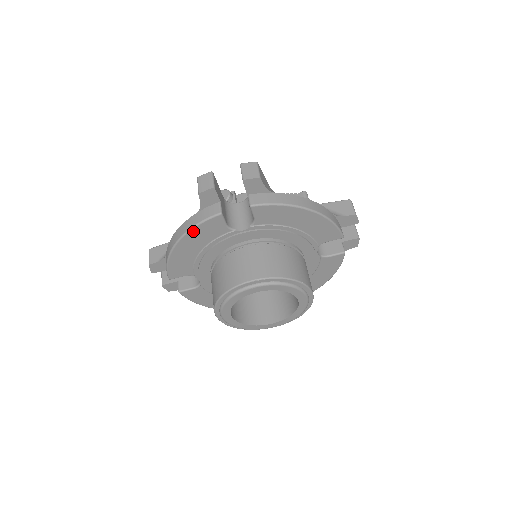
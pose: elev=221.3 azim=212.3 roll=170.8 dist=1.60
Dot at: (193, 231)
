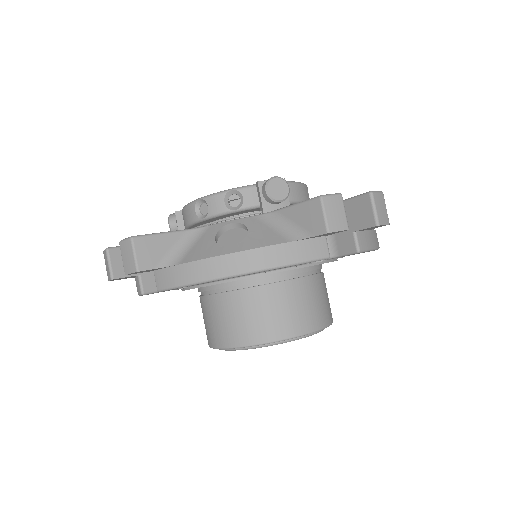
Dot at: (278, 268)
